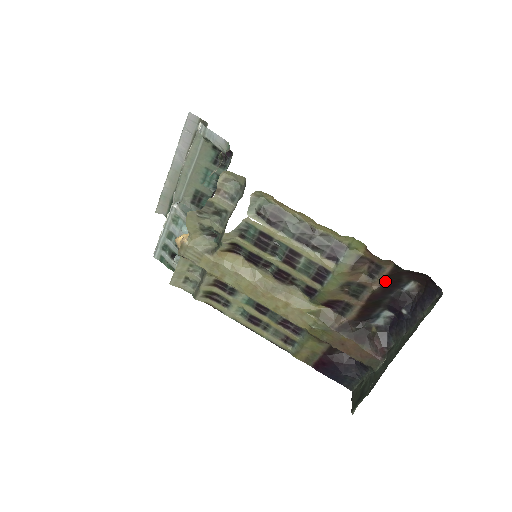
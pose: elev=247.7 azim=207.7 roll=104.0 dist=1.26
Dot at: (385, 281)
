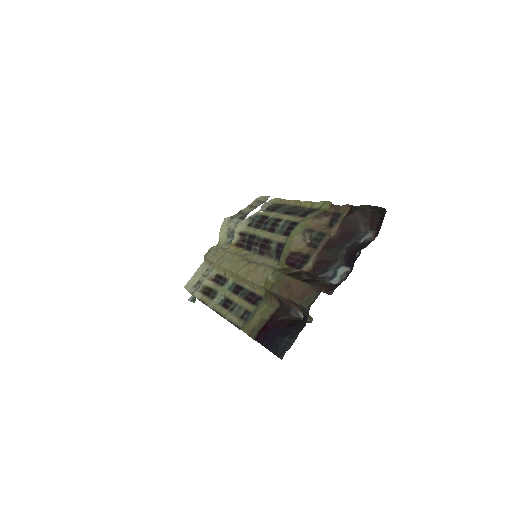
Dot at: (342, 226)
